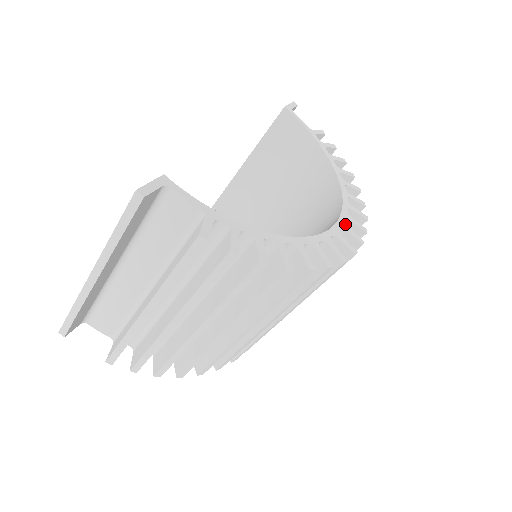
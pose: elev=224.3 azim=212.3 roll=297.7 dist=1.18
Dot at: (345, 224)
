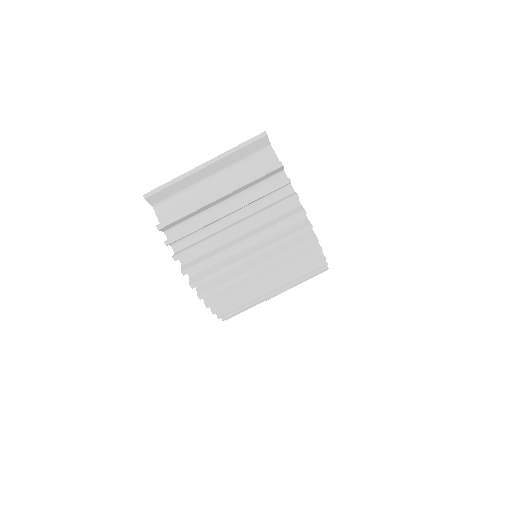
Dot at: occluded
